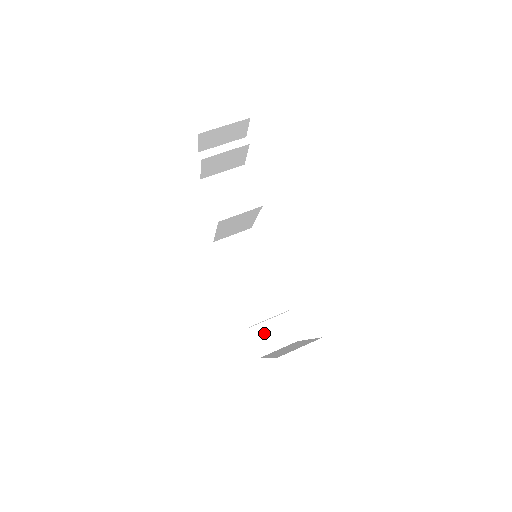
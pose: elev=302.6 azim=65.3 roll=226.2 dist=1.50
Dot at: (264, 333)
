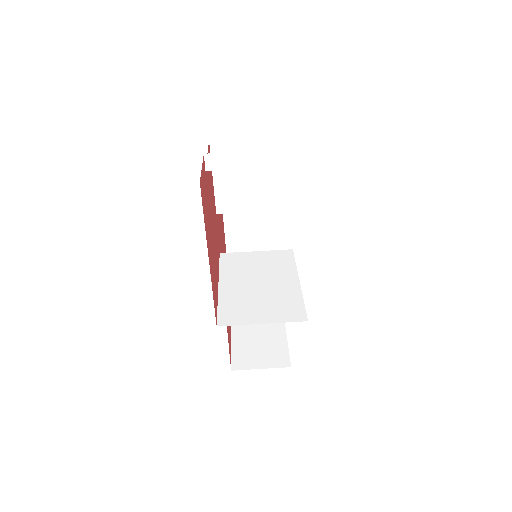
Dot at: occluded
